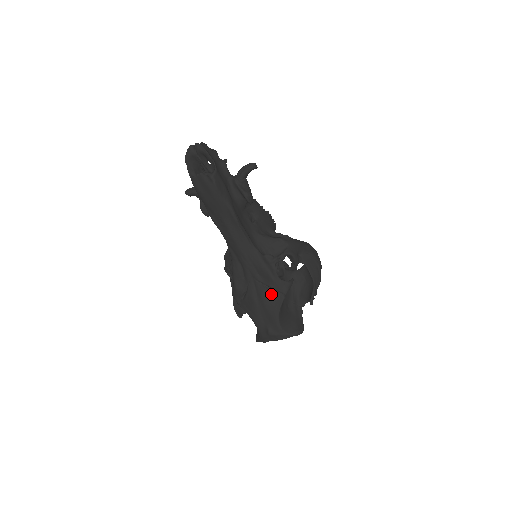
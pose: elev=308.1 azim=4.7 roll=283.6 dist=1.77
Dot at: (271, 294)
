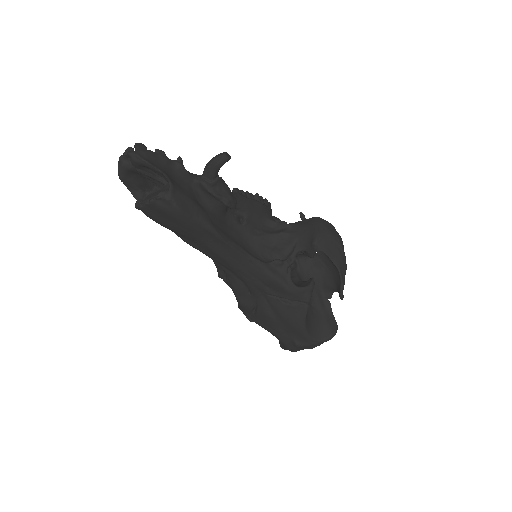
Dot at: (290, 306)
